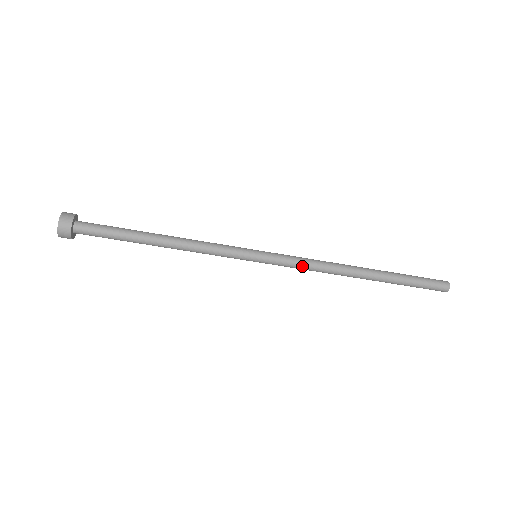
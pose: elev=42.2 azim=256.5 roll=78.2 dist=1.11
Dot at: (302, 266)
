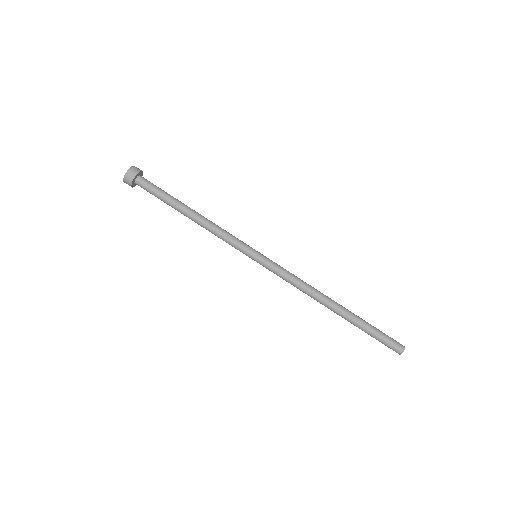
Dot at: (291, 273)
